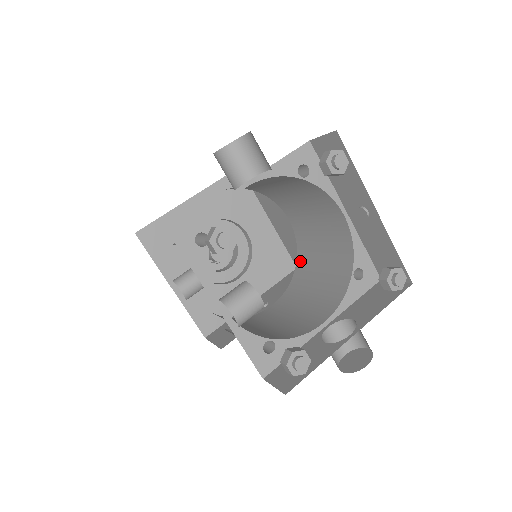
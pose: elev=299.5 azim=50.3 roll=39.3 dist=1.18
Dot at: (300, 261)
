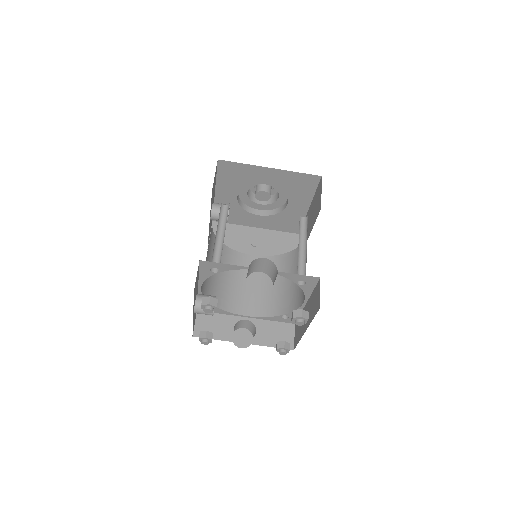
Dot at: (288, 257)
